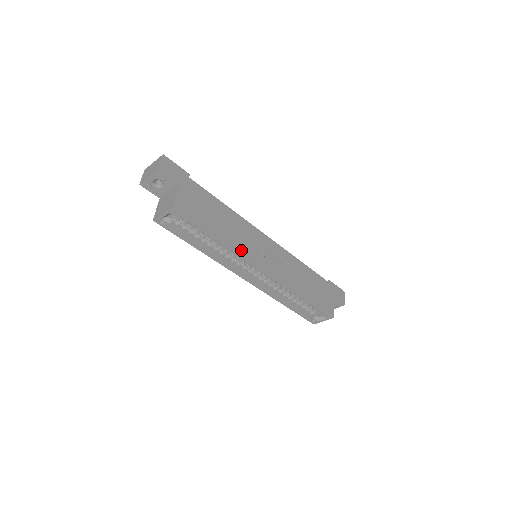
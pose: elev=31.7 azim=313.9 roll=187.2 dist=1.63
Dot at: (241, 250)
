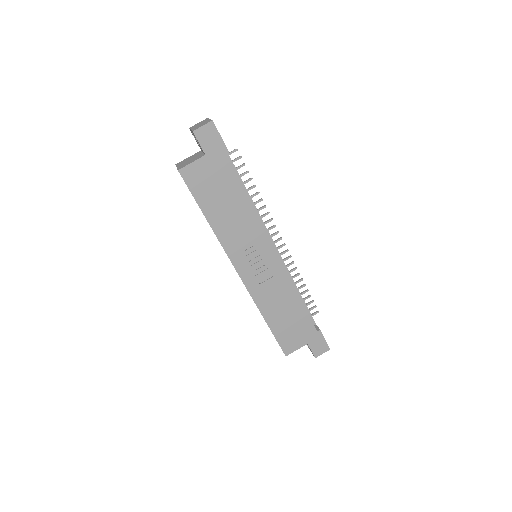
Dot at: (225, 244)
